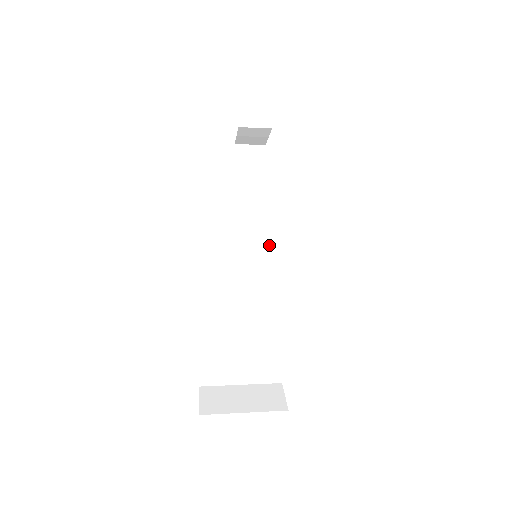
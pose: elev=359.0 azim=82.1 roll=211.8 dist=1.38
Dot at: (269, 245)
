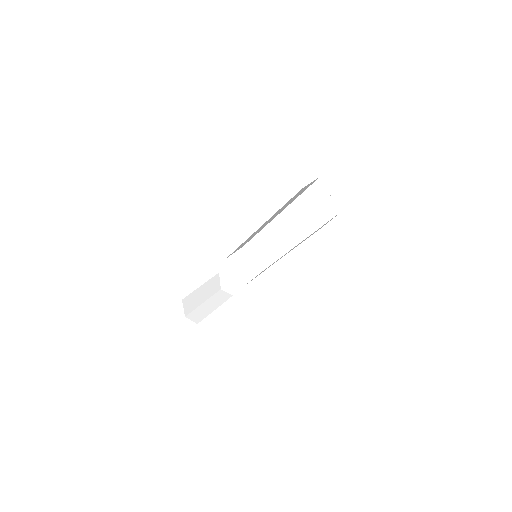
Dot at: occluded
